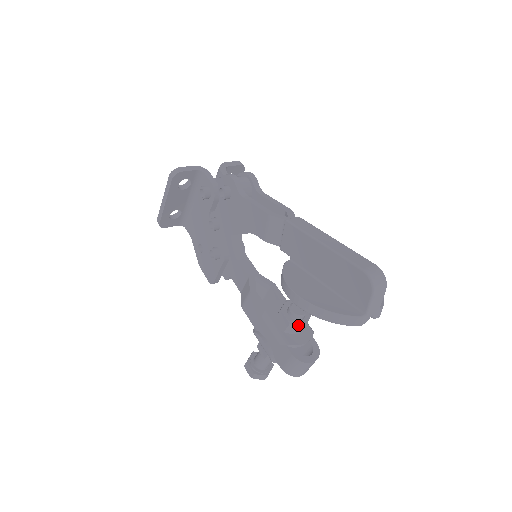
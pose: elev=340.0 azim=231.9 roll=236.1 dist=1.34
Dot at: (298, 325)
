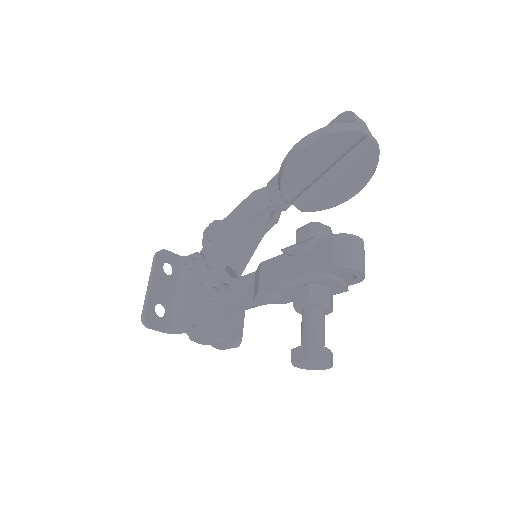
Dot at: (321, 225)
